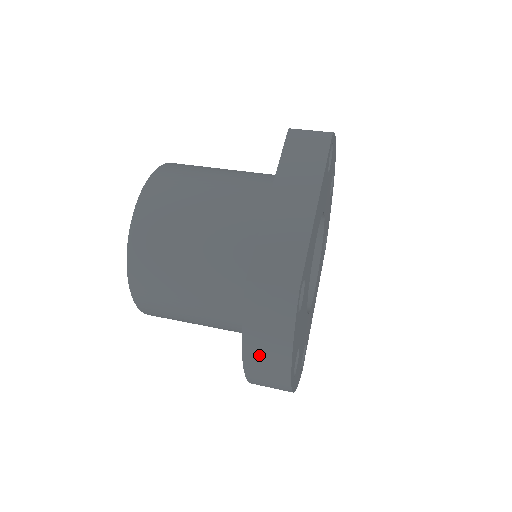
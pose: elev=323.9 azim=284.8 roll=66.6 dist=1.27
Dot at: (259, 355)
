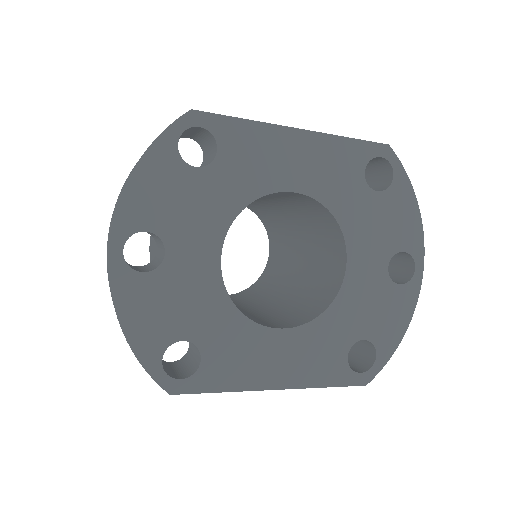
Dot at: occluded
